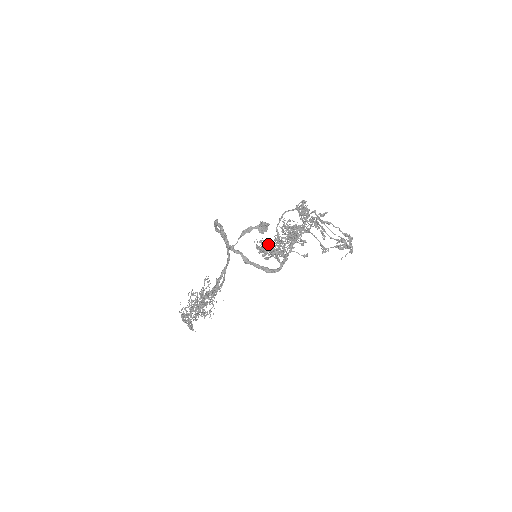
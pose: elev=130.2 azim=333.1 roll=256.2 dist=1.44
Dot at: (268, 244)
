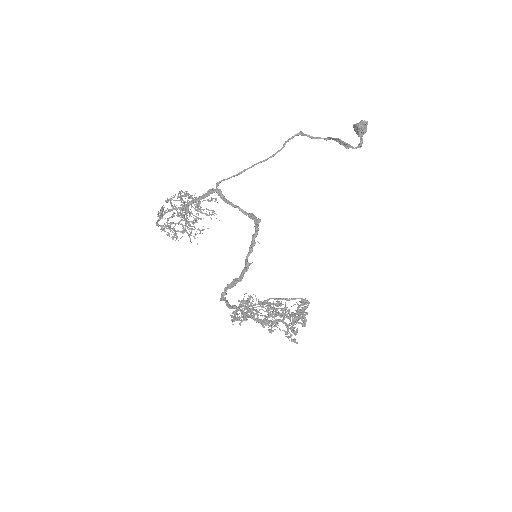
Dot at: (246, 314)
